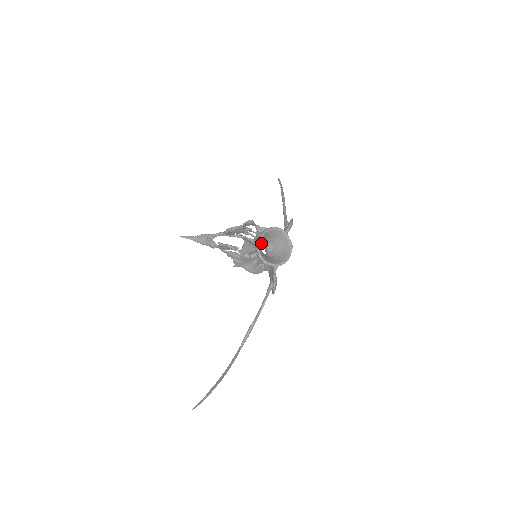
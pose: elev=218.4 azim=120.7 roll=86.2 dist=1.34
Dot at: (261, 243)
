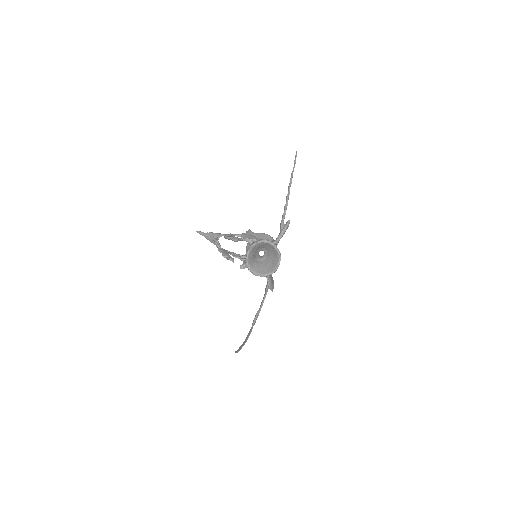
Dot at: (250, 256)
